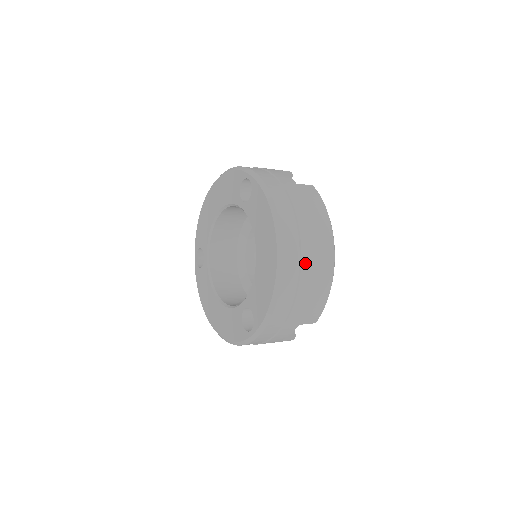
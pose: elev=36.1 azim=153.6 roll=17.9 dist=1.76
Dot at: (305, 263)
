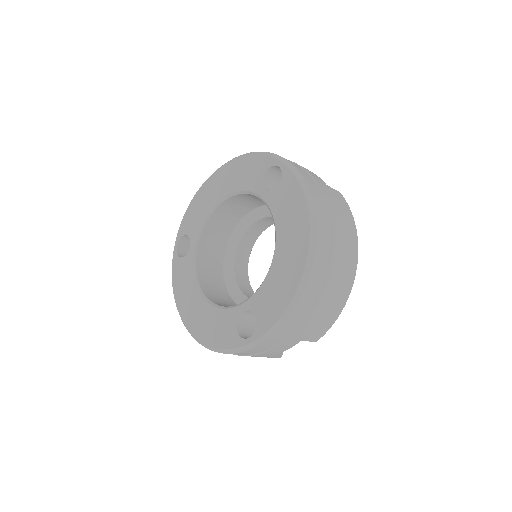
Dot at: (331, 271)
